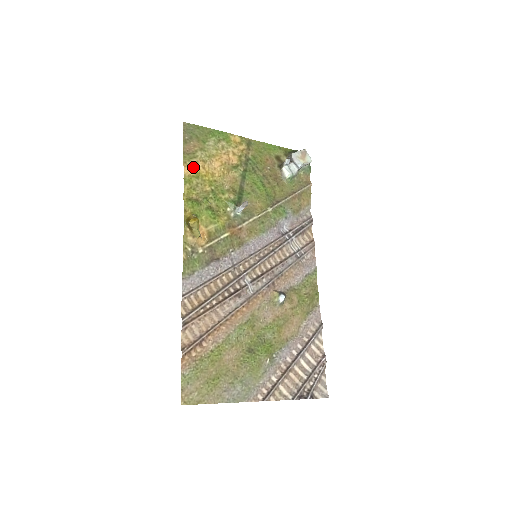
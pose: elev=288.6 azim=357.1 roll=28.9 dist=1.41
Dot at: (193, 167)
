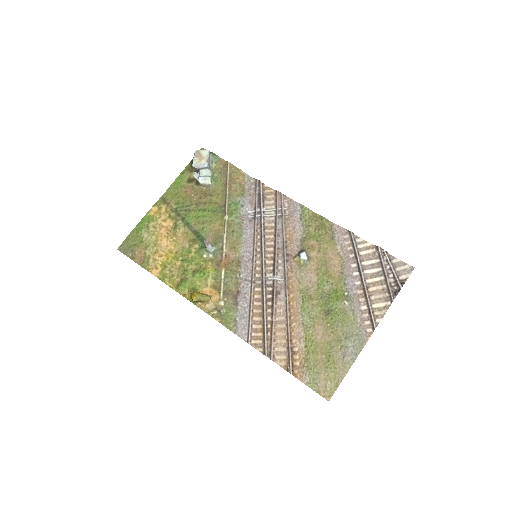
Dot at: (155, 265)
